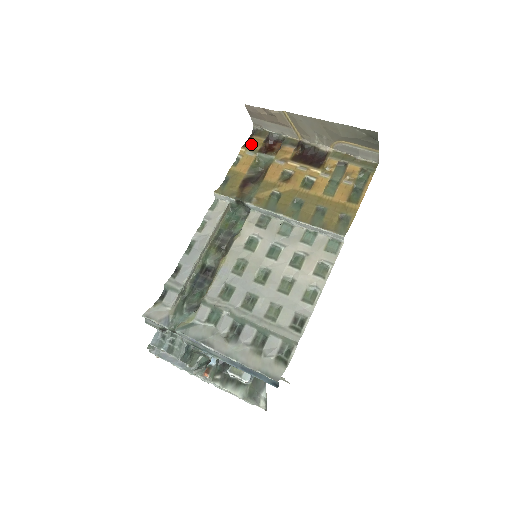
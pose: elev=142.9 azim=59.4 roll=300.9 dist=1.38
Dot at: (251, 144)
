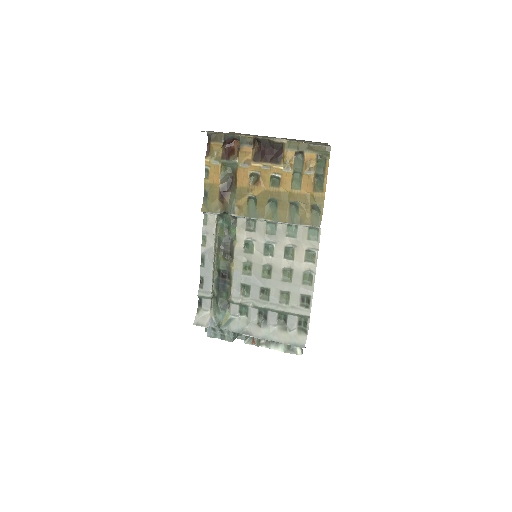
Dot at: (212, 152)
